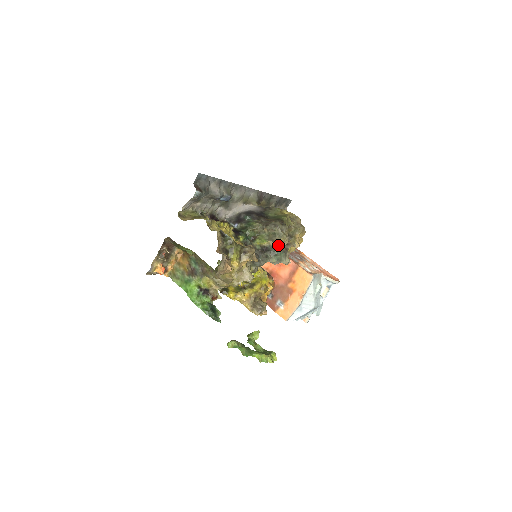
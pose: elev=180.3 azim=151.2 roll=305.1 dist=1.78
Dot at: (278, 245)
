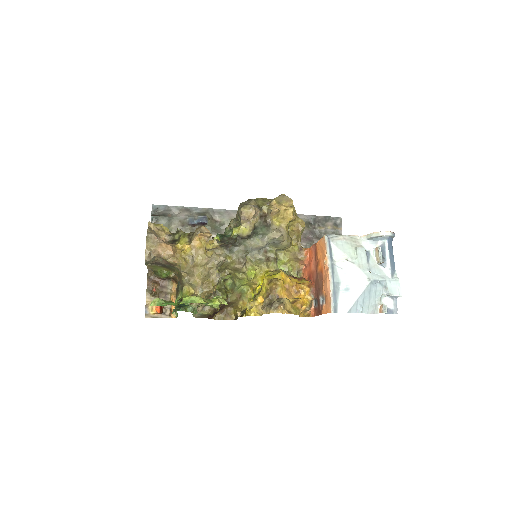
Dot at: (255, 223)
